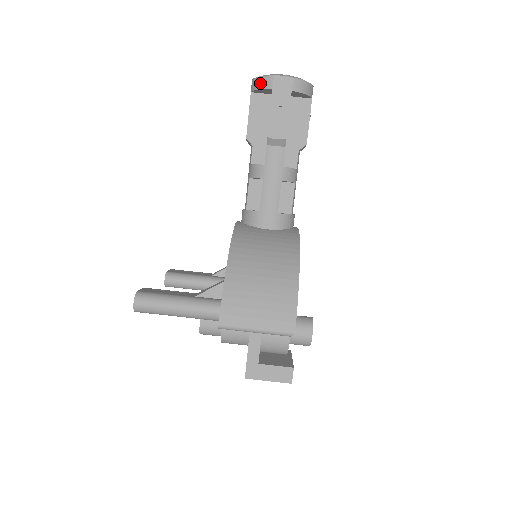
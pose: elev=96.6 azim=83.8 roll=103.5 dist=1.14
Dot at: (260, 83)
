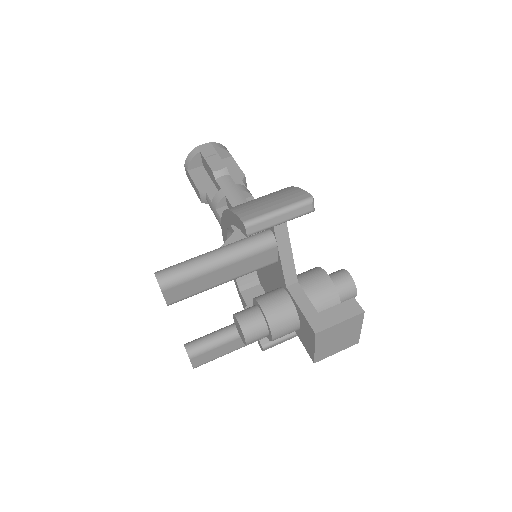
Dot at: (190, 157)
